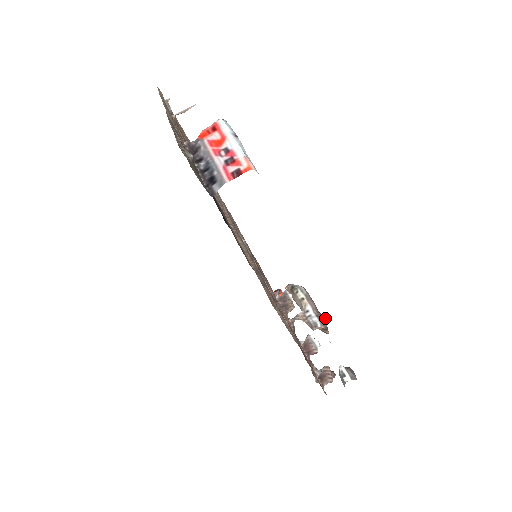
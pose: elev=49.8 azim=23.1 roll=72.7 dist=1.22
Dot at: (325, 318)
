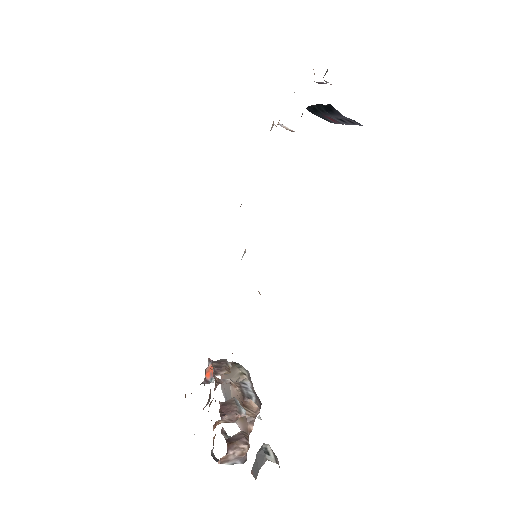
Dot at: (260, 406)
